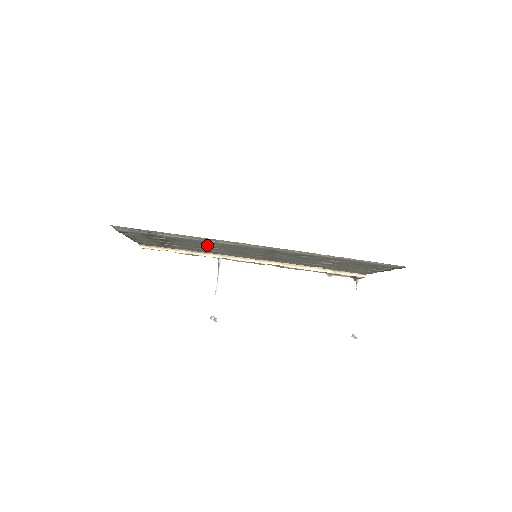
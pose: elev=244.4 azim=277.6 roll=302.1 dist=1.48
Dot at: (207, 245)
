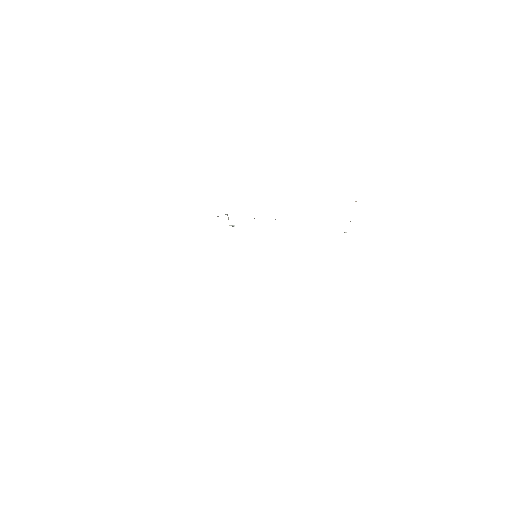
Dot at: occluded
